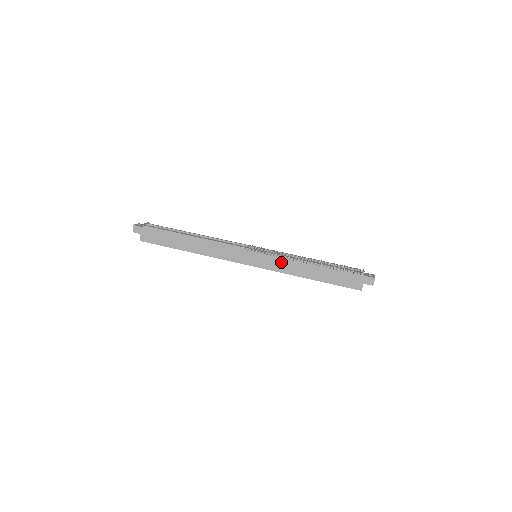
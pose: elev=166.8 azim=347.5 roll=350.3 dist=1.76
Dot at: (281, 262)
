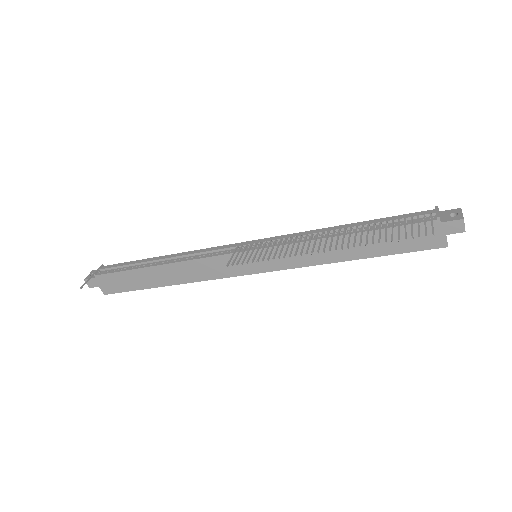
Dot at: occluded
